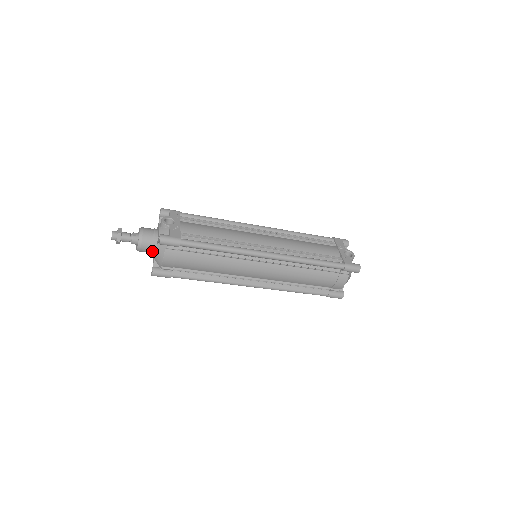
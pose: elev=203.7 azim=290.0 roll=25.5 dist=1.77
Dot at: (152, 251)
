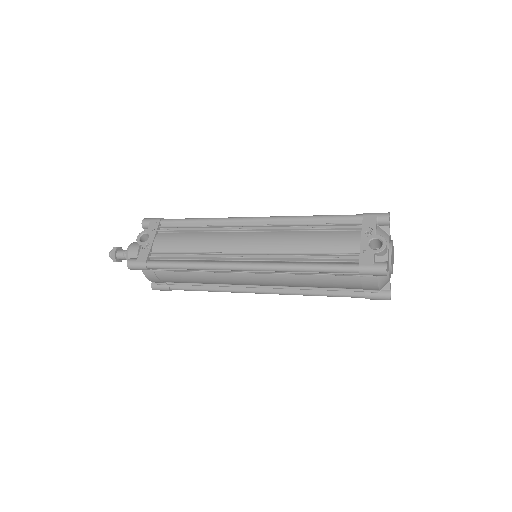
Dot at: occluded
